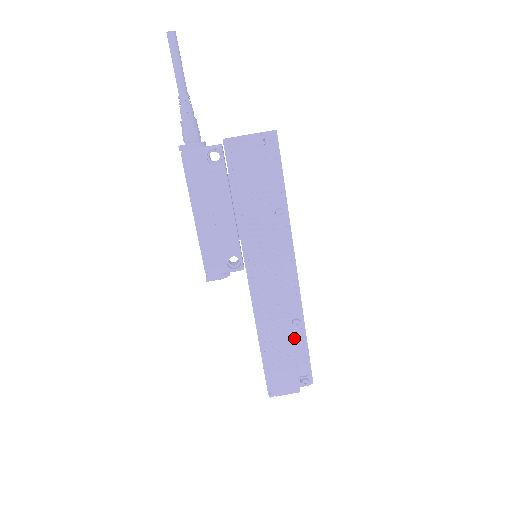
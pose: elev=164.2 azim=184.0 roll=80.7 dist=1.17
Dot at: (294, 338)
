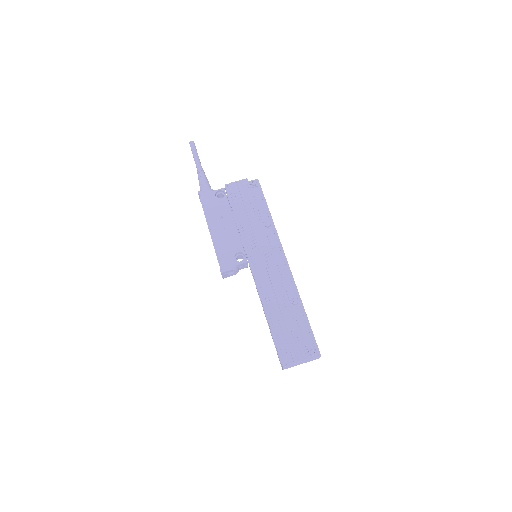
Dot at: (296, 316)
